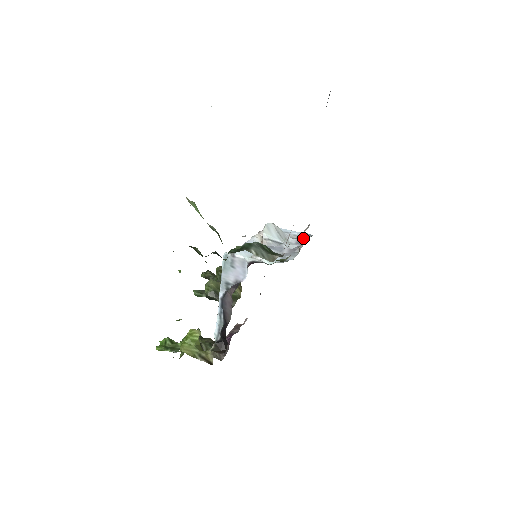
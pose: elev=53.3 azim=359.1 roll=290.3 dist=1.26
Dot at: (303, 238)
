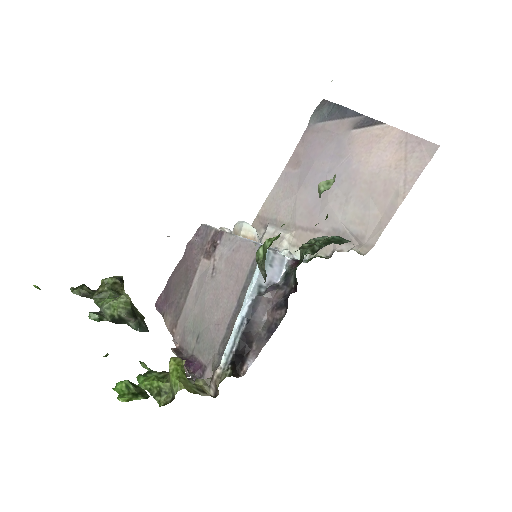
Dot at: occluded
